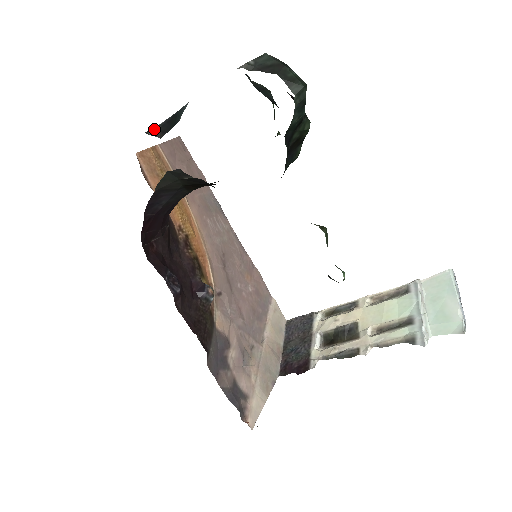
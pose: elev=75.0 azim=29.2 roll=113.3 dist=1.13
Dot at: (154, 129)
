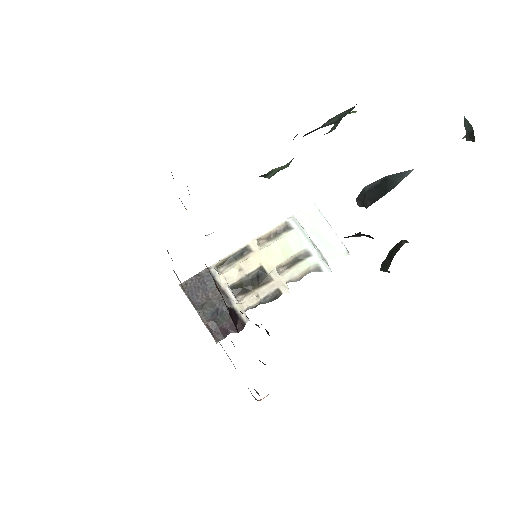
Dot at: (361, 197)
